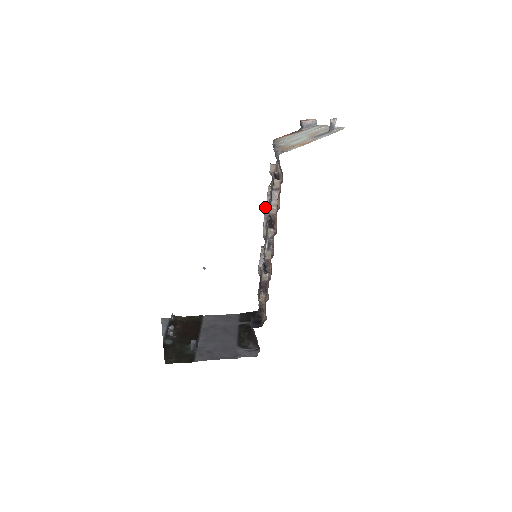
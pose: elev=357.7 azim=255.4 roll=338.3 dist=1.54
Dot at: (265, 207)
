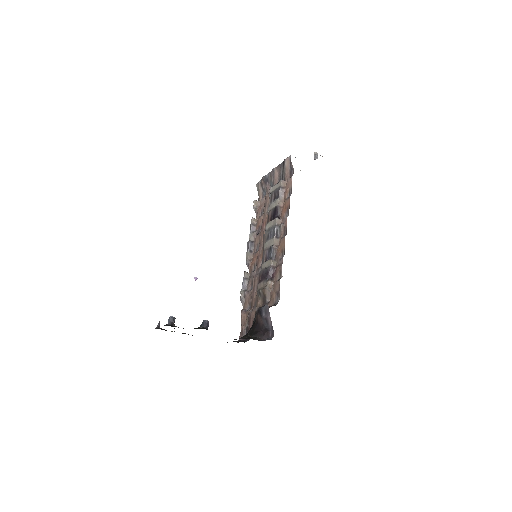
Dot at: (249, 235)
